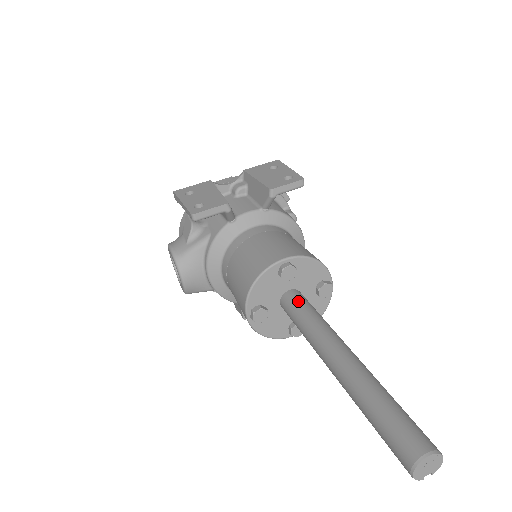
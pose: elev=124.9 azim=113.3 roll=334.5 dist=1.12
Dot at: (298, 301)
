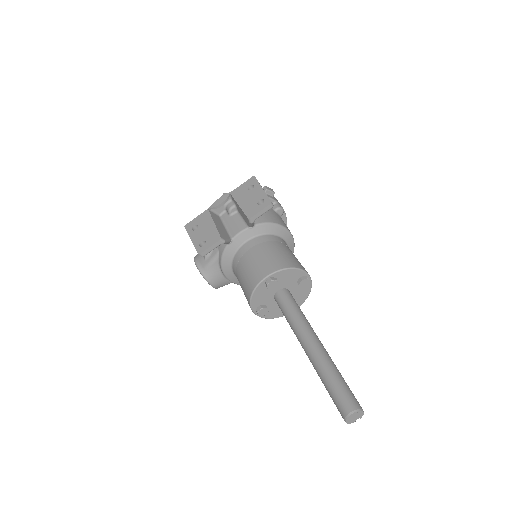
Dot at: (284, 301)
